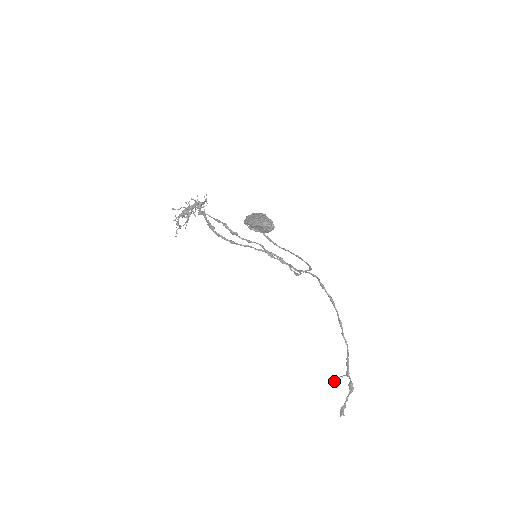
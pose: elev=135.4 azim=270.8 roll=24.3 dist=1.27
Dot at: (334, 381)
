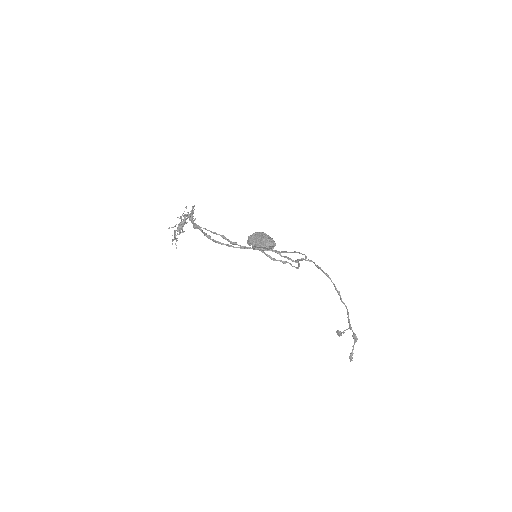
Dot at: (339, 334)
